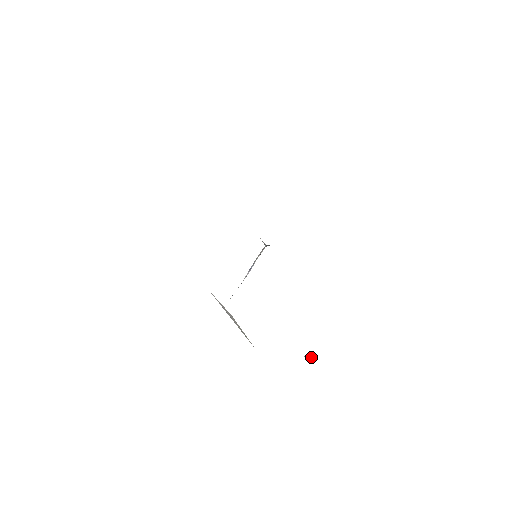
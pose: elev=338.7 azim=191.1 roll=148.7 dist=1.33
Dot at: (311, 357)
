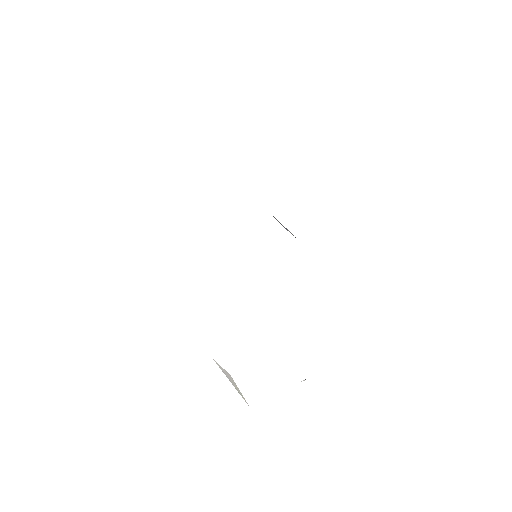
Dot at: (303, 380)
